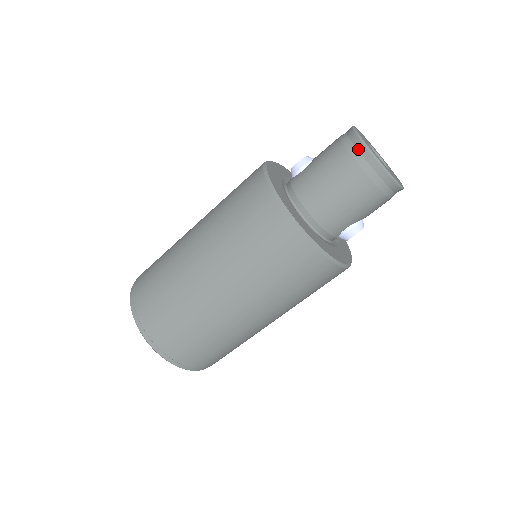
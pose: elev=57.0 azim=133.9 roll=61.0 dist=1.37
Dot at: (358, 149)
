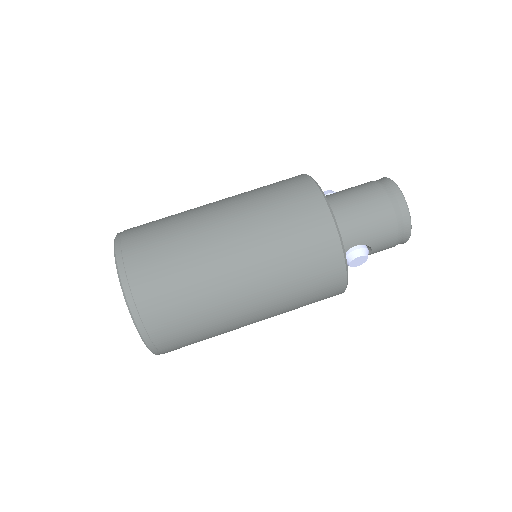
Dot at: (387, 183)
